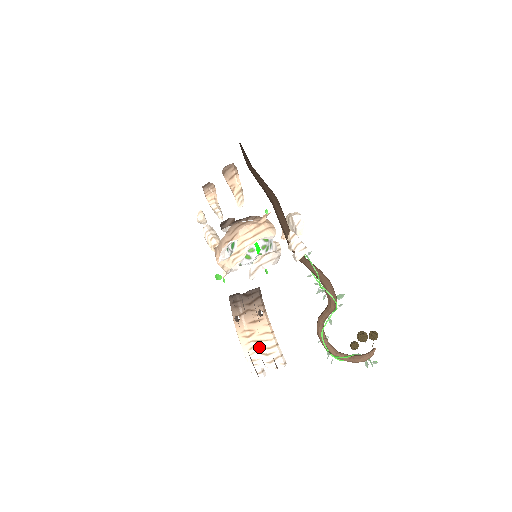
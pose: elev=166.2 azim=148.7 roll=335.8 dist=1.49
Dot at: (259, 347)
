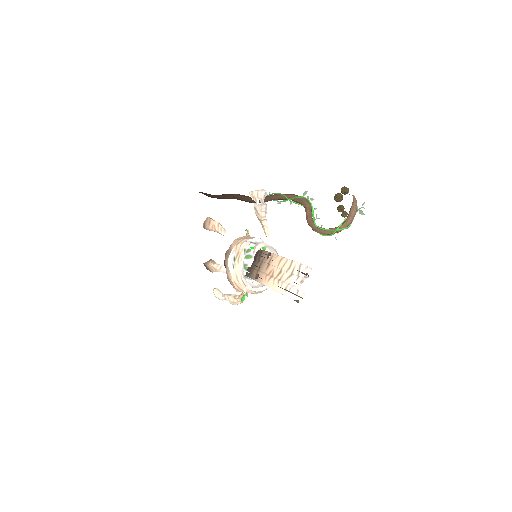
Dot at: (283, 275)
